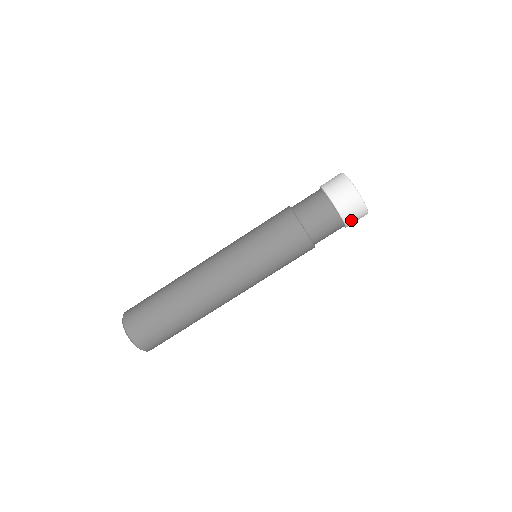
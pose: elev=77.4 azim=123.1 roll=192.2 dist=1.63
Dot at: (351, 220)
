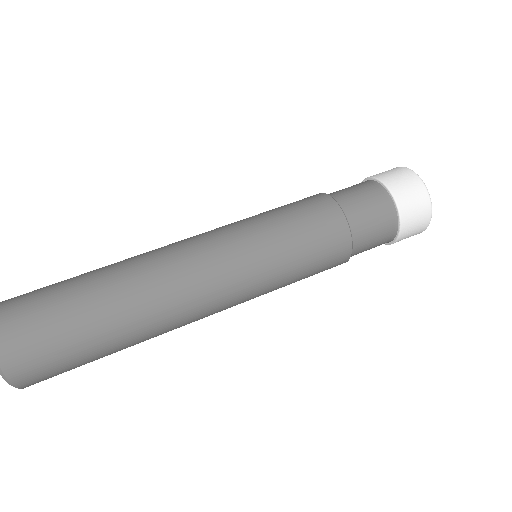
Dot at: (395, 184)
